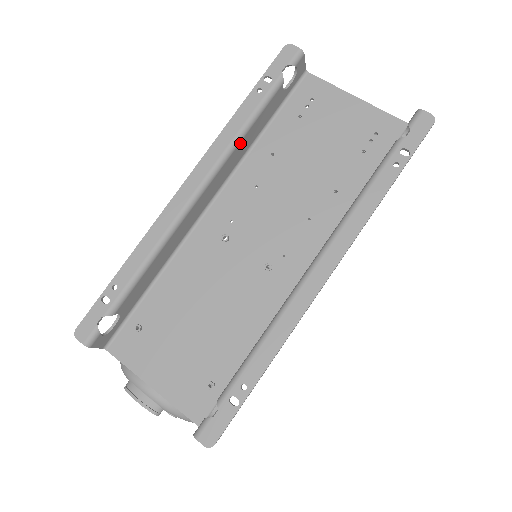
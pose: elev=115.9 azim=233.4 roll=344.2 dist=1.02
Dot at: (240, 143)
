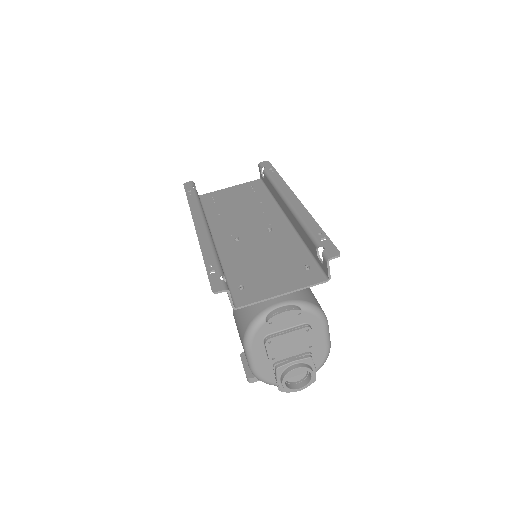
Dot at: occluded
